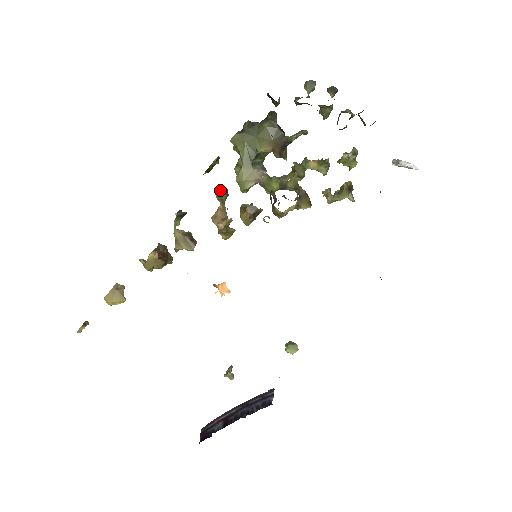
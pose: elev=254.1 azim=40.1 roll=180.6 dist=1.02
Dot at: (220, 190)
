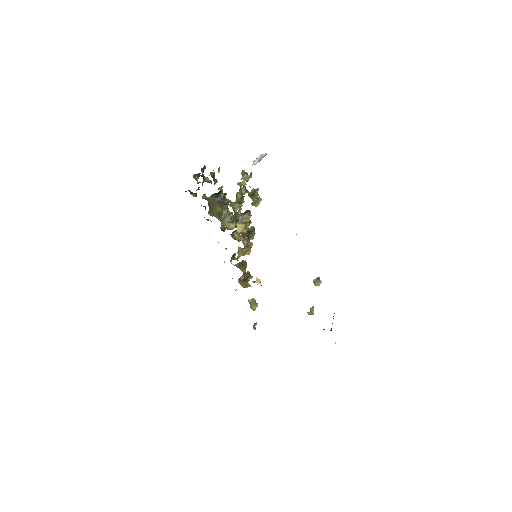
Dot at: (232, 235)
